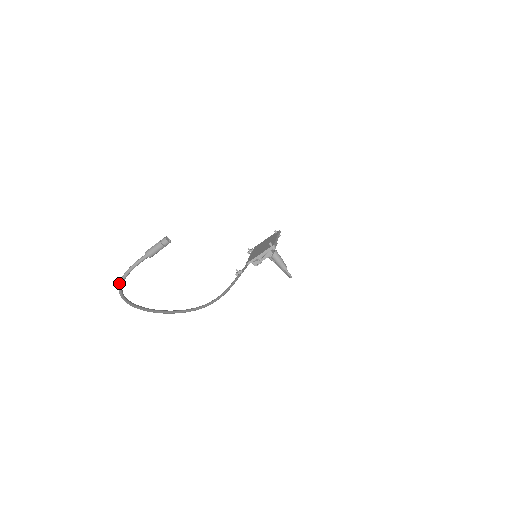
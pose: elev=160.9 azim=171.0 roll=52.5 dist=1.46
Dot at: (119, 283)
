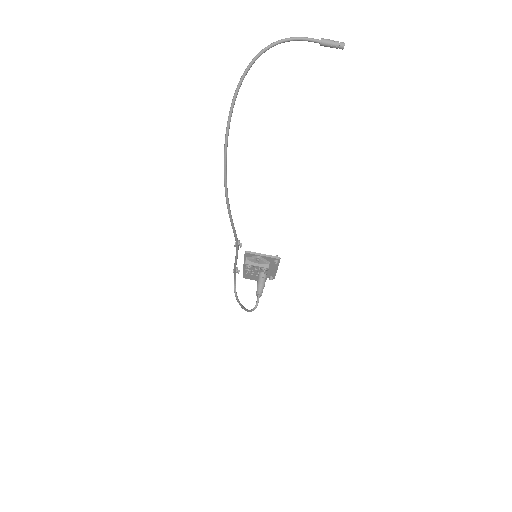
Dot at: (274, 42)
